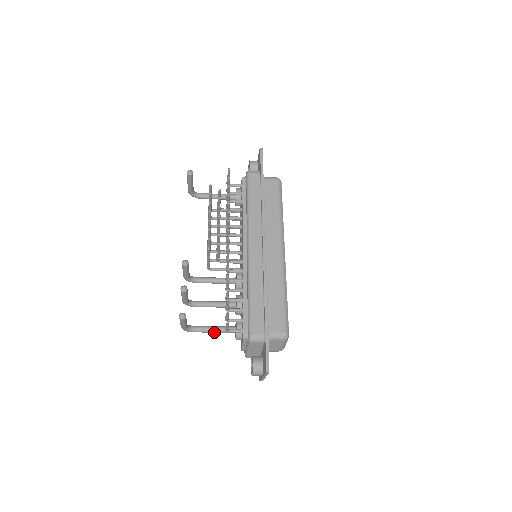
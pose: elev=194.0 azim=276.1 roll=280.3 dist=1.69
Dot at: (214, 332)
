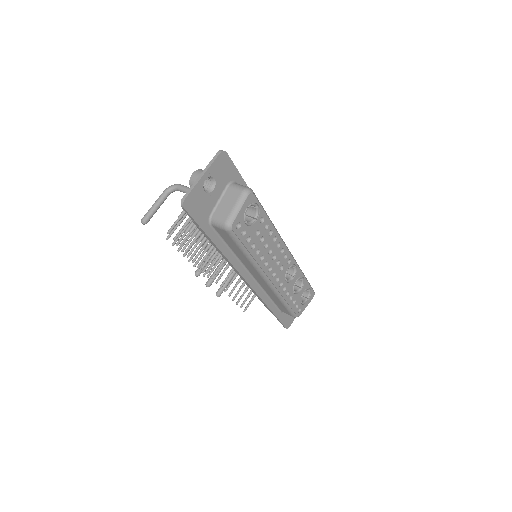
Dot at: occluded
